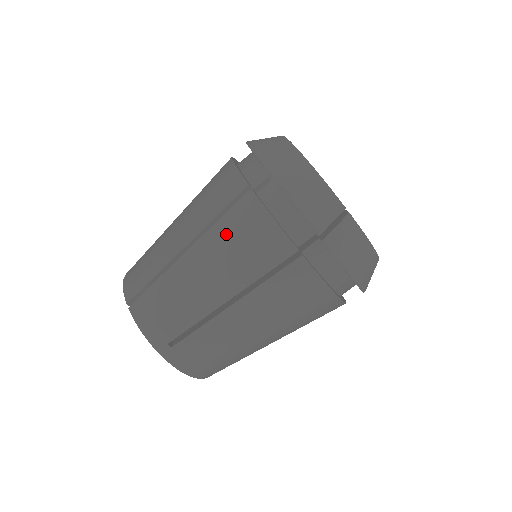
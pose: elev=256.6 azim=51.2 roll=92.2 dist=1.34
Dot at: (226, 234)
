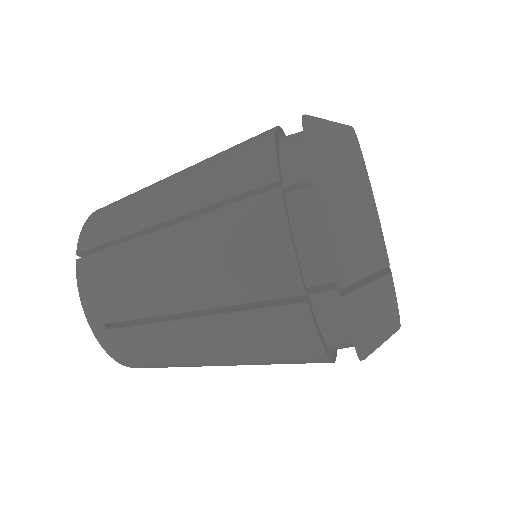
Dot at: (224, 230)
